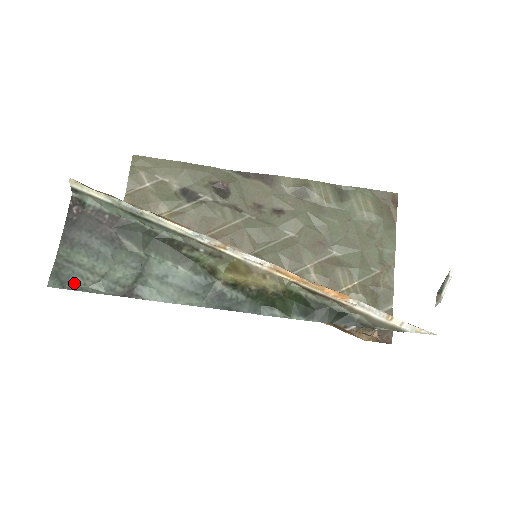
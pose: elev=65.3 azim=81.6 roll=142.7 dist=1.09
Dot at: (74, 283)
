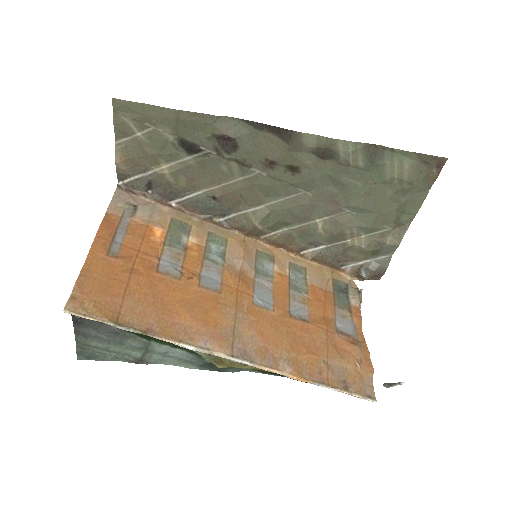
Dot at: (96, 357)
